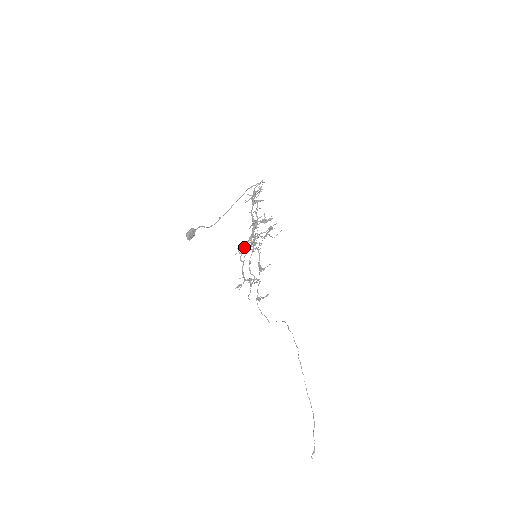
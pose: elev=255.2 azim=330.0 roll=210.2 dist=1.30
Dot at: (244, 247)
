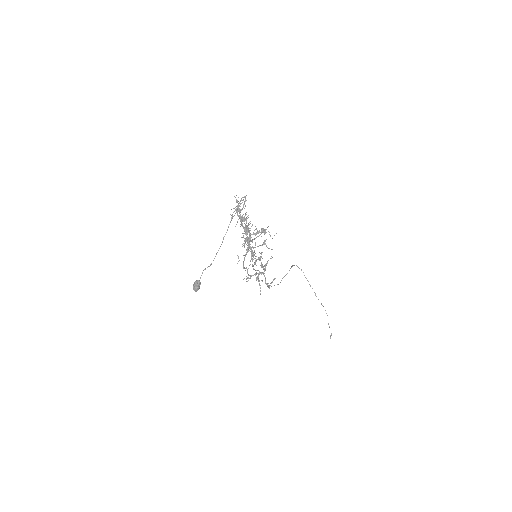
Dot at: (244, 259)
